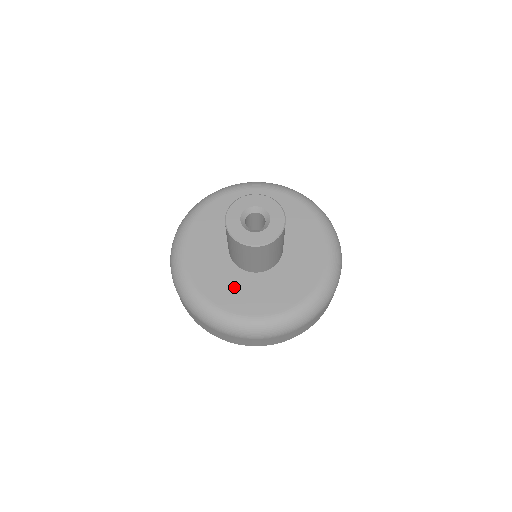
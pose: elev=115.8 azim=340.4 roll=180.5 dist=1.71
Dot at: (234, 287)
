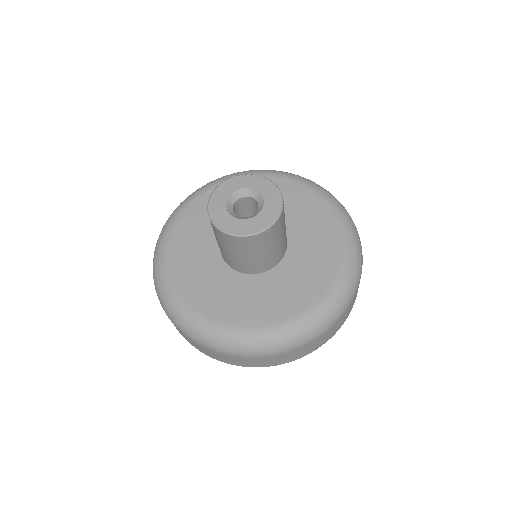
Dot at: (247, 297)
